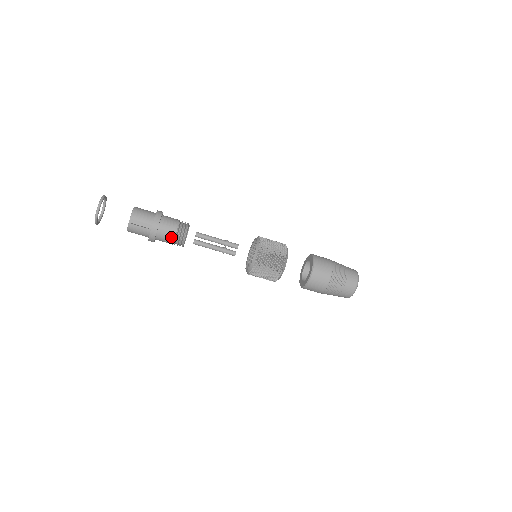
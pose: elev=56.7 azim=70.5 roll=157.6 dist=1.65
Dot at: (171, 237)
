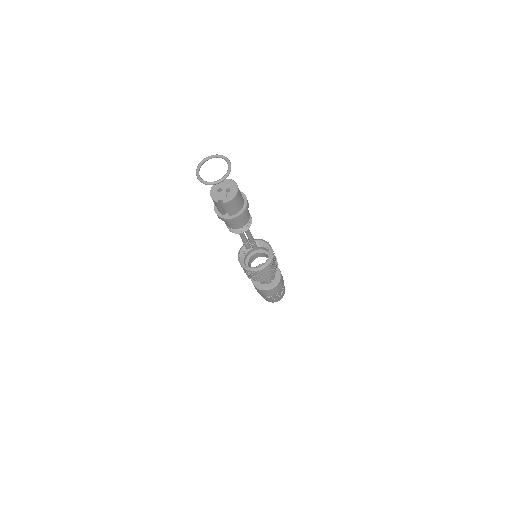
Dot at: (229, 226)
